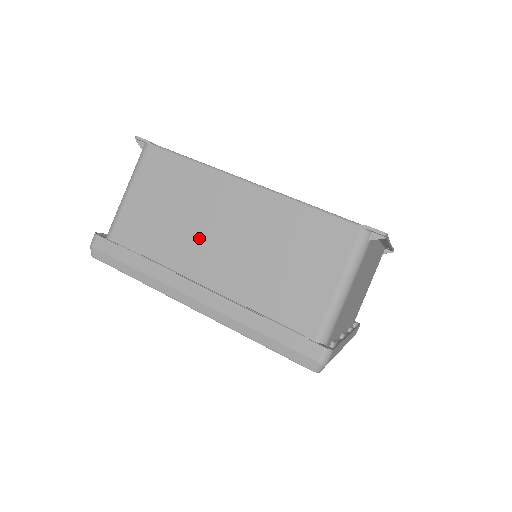
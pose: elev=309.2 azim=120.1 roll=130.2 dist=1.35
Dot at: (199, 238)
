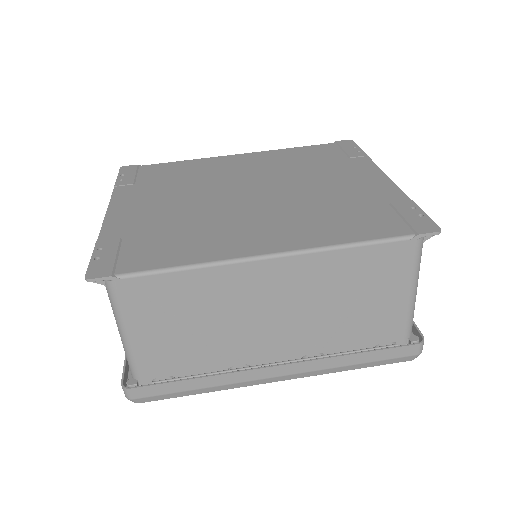
Dot at: (247, 329)
